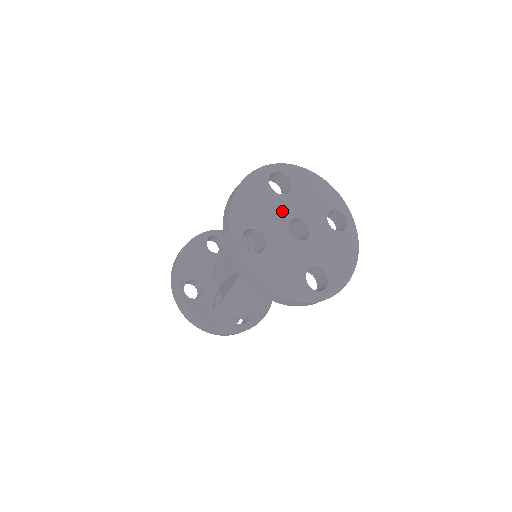
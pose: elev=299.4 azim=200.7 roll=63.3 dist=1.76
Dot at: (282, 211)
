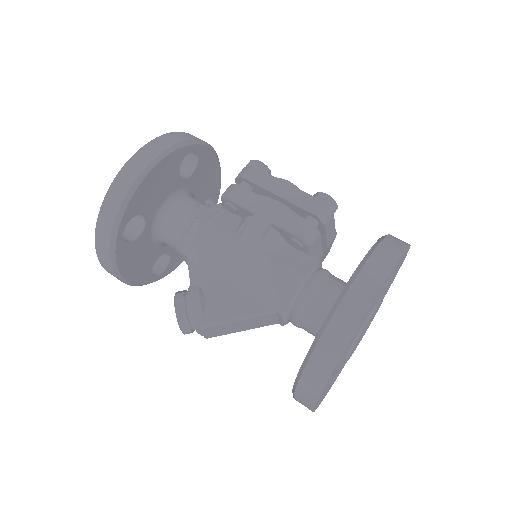
Dot at: occluded
